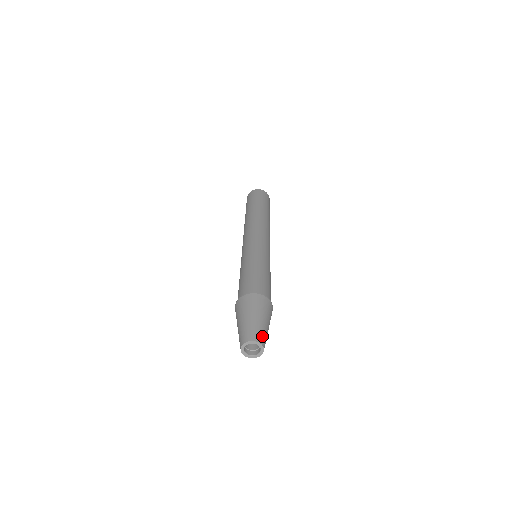
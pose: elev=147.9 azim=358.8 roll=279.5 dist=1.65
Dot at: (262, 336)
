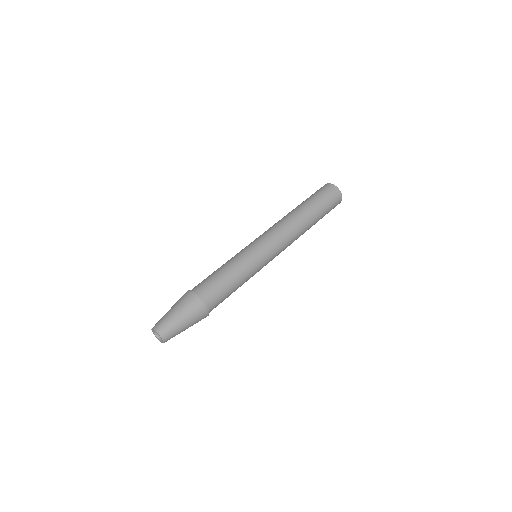
Dot at: (163, 326)
